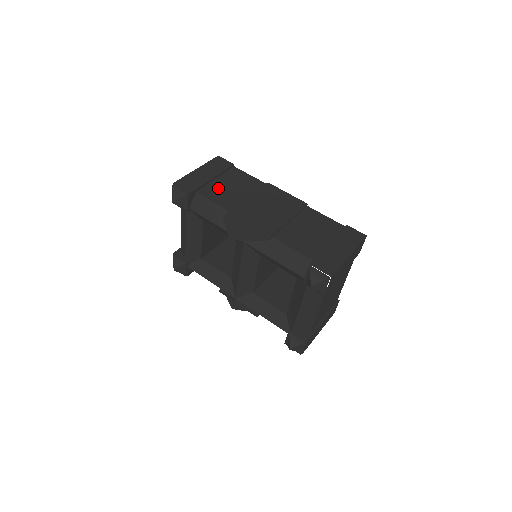
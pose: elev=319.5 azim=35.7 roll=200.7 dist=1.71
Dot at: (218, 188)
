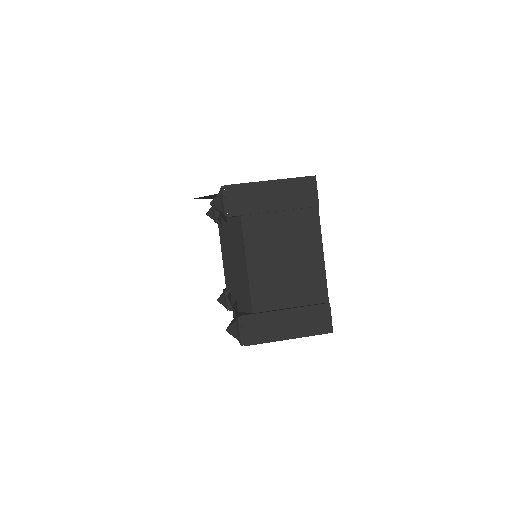
Dot at: occluded
